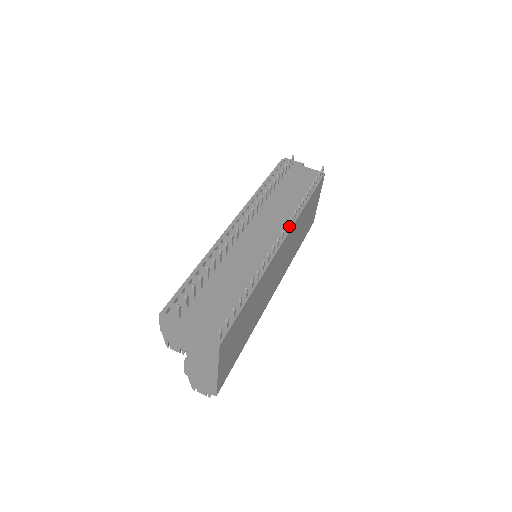
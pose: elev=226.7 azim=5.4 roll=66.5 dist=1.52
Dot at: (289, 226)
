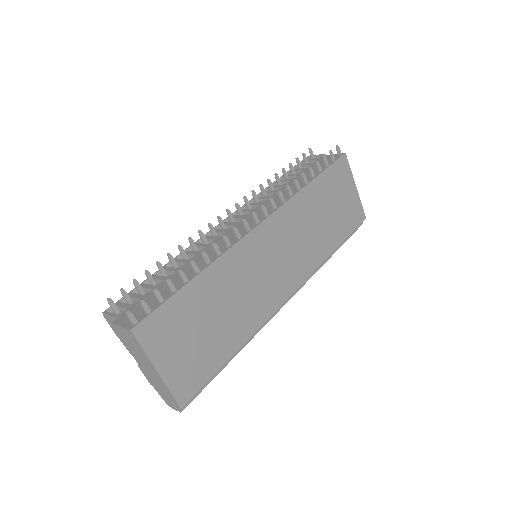
Dot at: (273, 210)
